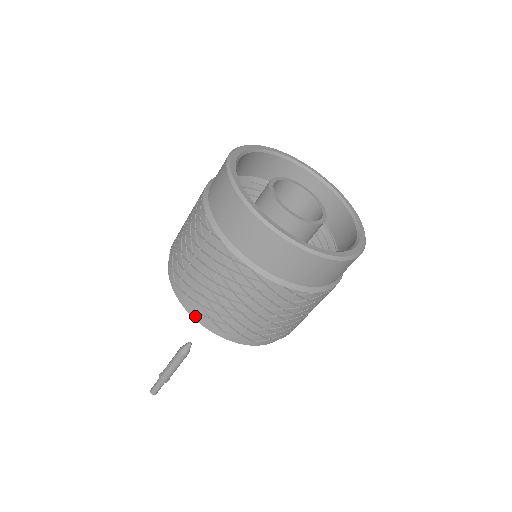
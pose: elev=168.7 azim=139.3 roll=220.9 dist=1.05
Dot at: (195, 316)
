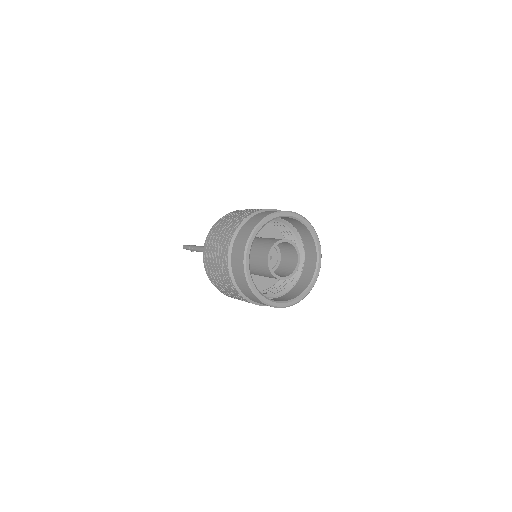
Dot at: occluded
